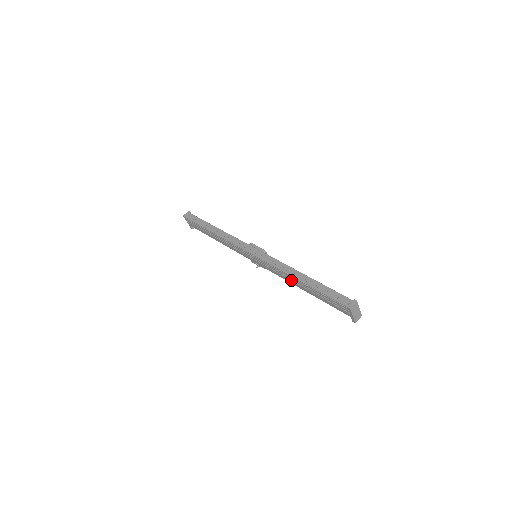
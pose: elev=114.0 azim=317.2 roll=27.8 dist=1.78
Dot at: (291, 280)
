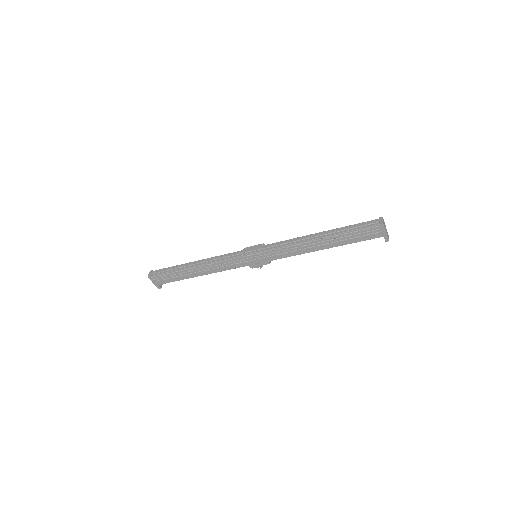
Dot at: (308, 248)
